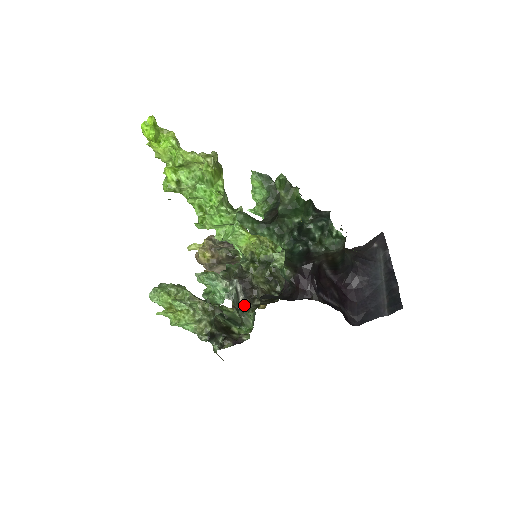
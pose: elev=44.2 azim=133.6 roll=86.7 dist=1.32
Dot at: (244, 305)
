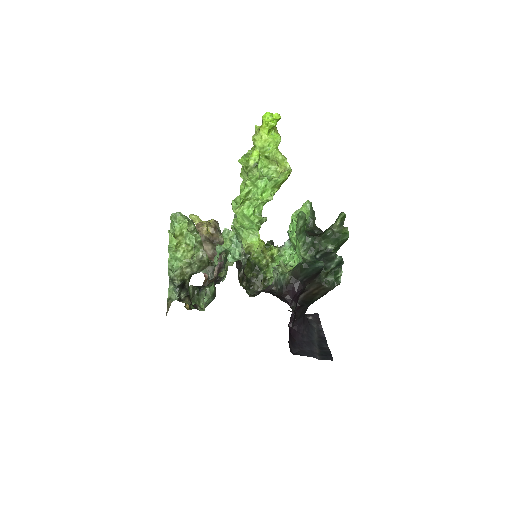
Dot at: (243, 277)
